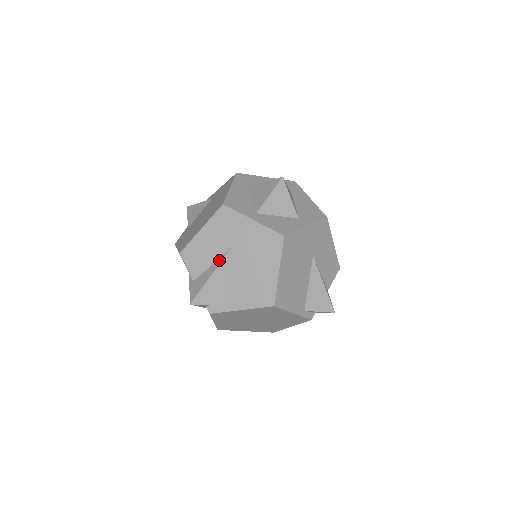
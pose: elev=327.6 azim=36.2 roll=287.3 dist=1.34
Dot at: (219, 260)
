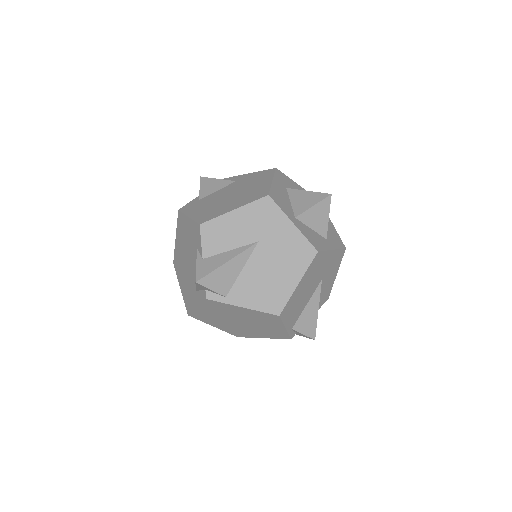
Dot at: (241, 248)
